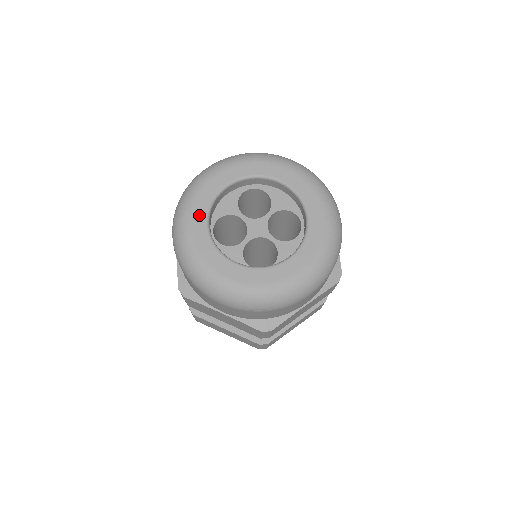
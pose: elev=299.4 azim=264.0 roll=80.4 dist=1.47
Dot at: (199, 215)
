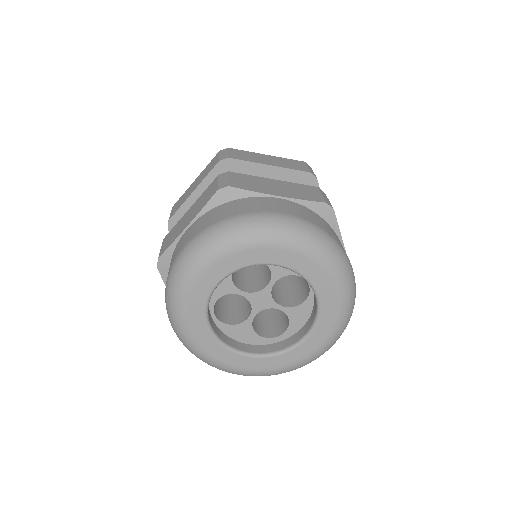
Dot at: (197, 323)
